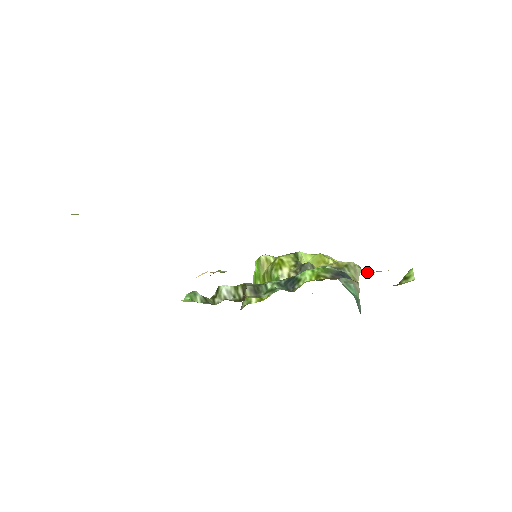
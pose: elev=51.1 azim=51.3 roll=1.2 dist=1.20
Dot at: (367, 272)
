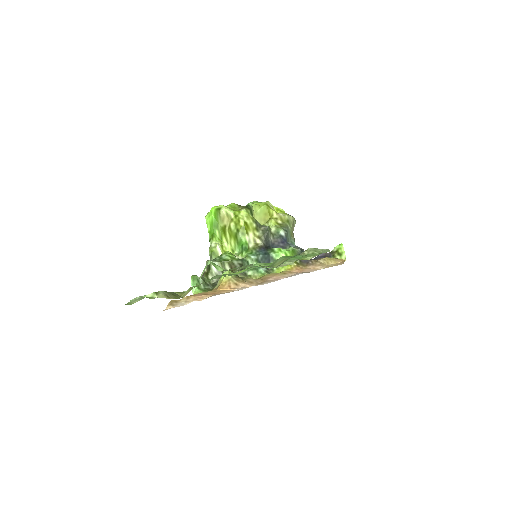
Dot at: (325, 260)
